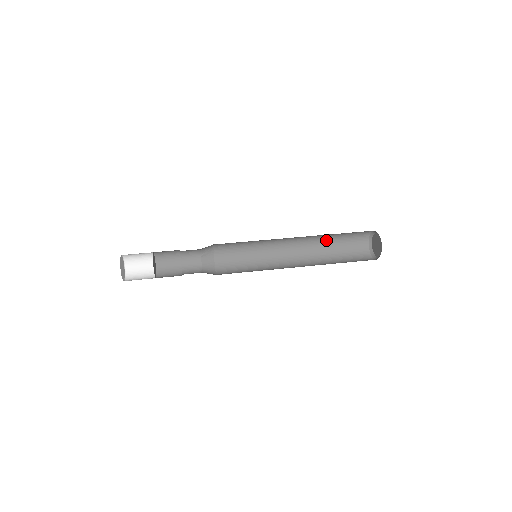
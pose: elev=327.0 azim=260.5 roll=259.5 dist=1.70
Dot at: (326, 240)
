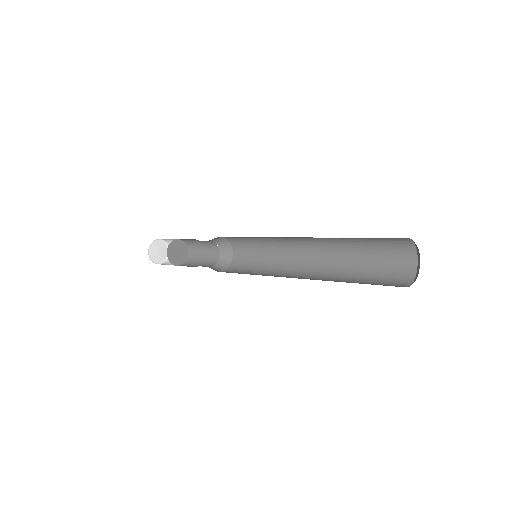
Dot at: (351, 250)
